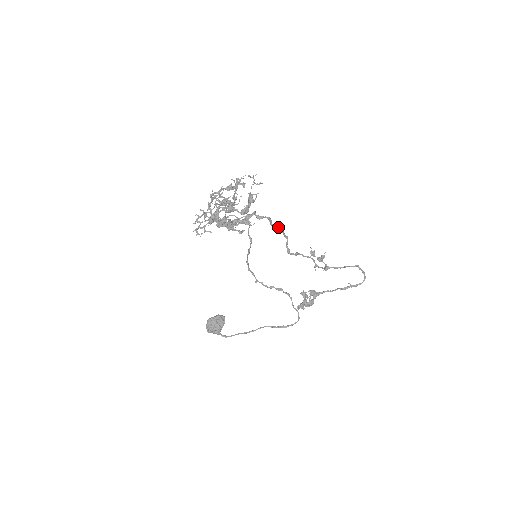
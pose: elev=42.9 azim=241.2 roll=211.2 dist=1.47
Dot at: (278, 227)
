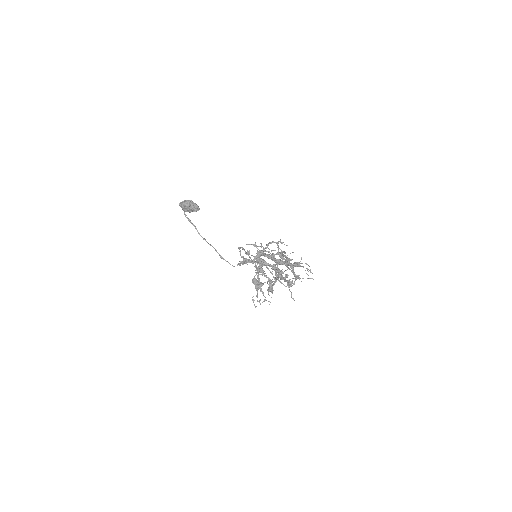
Dot at: occluded
